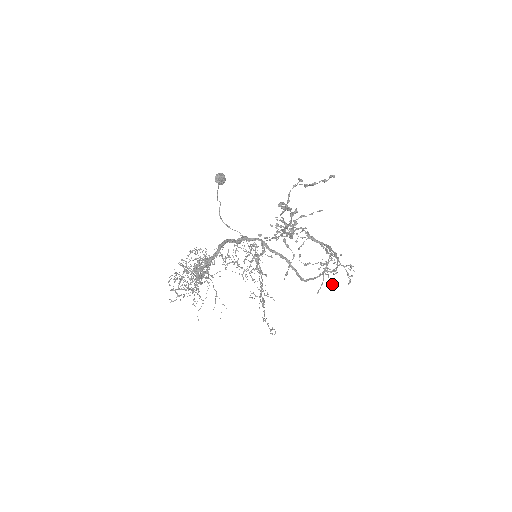
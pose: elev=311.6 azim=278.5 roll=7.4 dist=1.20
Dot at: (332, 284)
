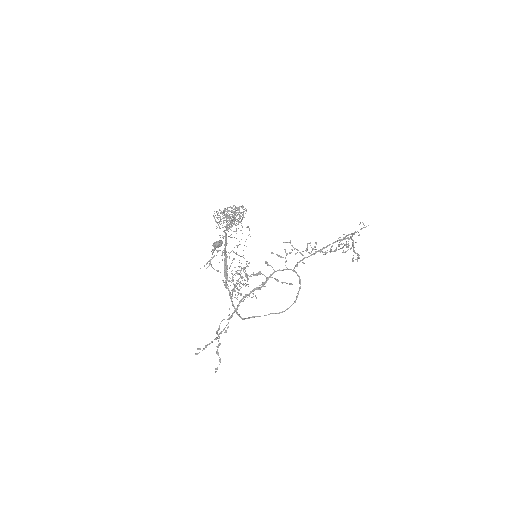
Dot at: occluded
